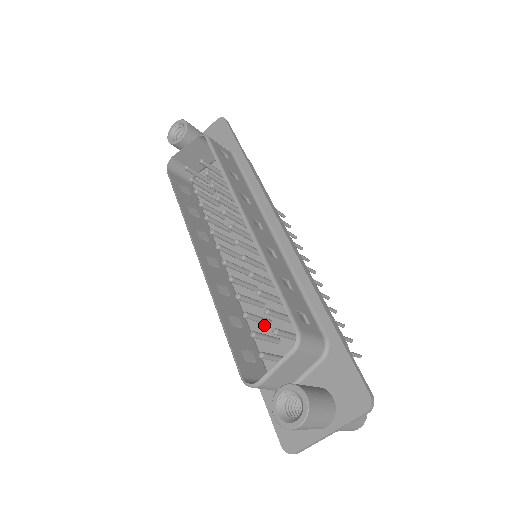
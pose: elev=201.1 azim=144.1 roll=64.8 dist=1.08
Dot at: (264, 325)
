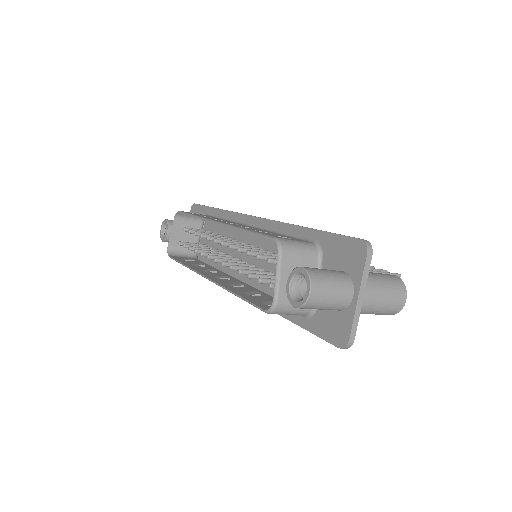
Dot at: occluded
